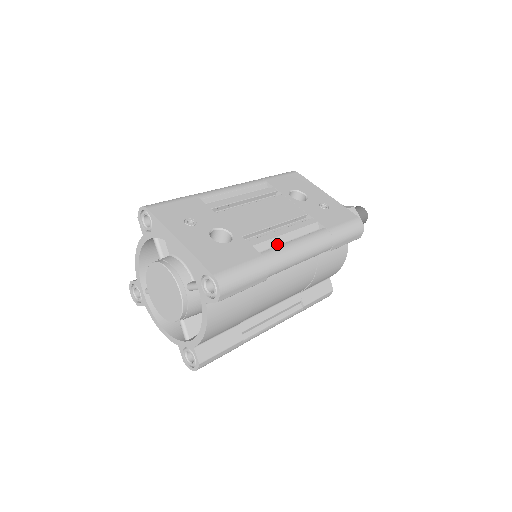
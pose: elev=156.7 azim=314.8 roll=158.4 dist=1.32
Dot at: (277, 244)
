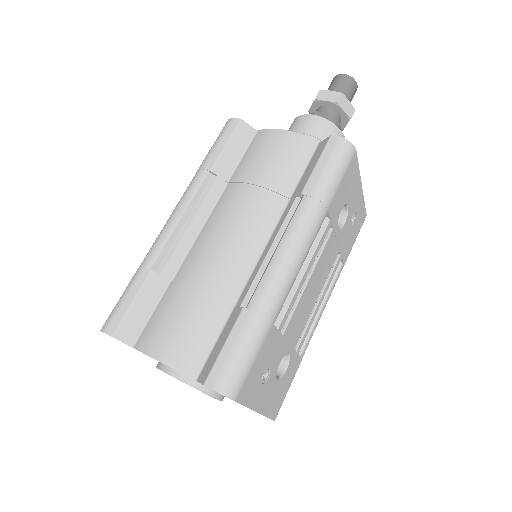
Dot at: occluded
